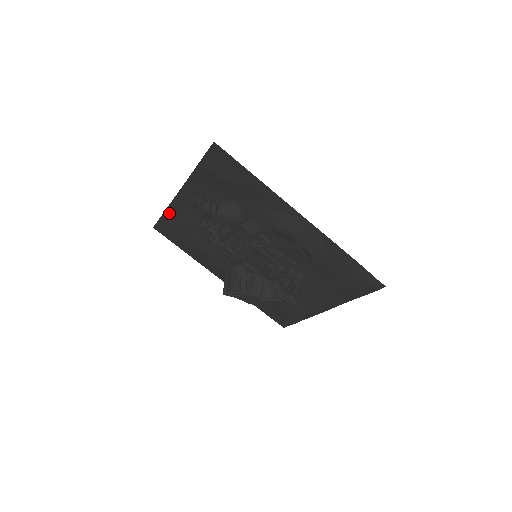
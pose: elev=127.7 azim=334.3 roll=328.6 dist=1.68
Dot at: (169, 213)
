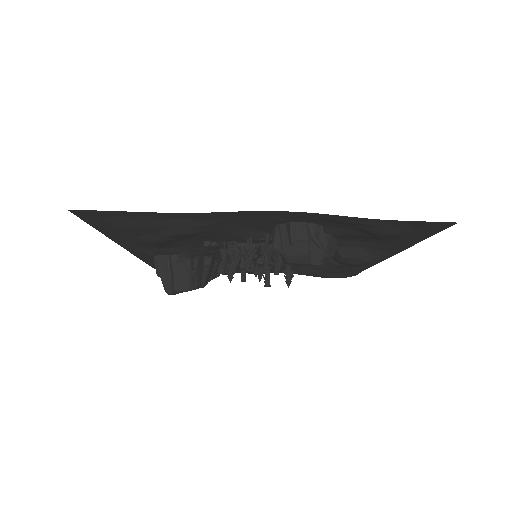
Dot at: (173, 216)
